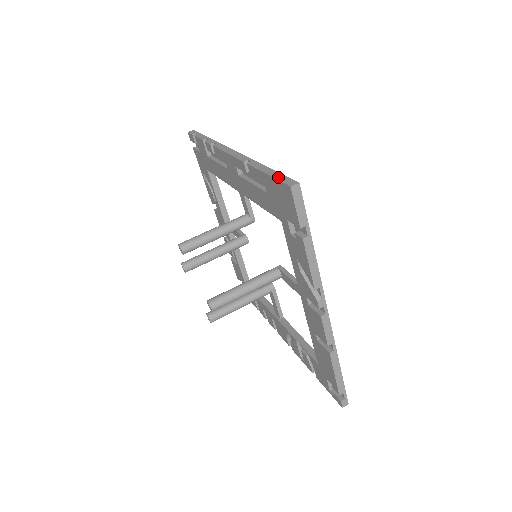
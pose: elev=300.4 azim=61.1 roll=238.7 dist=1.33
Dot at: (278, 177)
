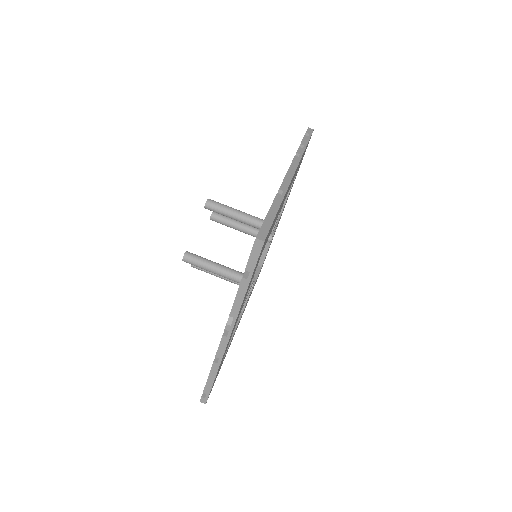
Dot at: (266, 223)
